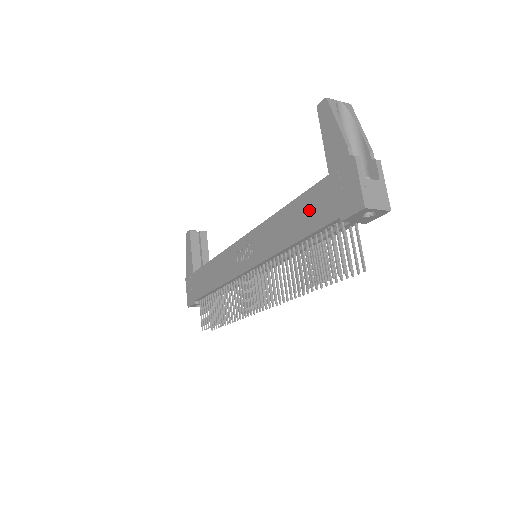
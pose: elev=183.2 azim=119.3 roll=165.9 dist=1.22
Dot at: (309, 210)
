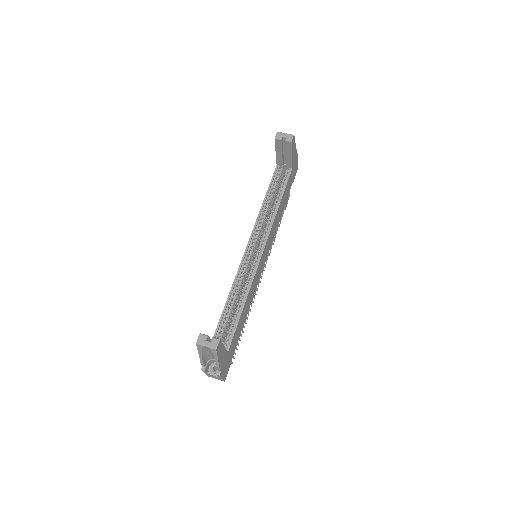
Dot at: occluded
